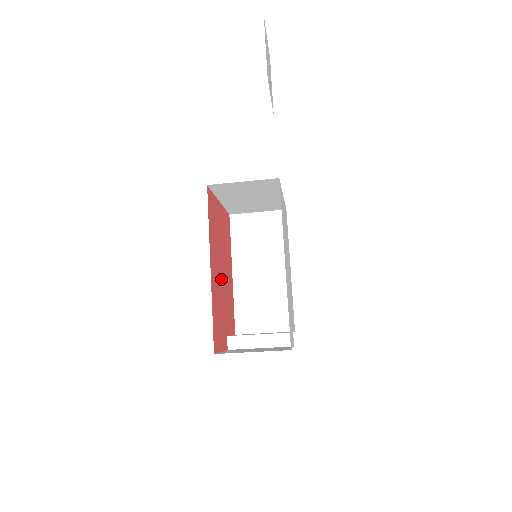
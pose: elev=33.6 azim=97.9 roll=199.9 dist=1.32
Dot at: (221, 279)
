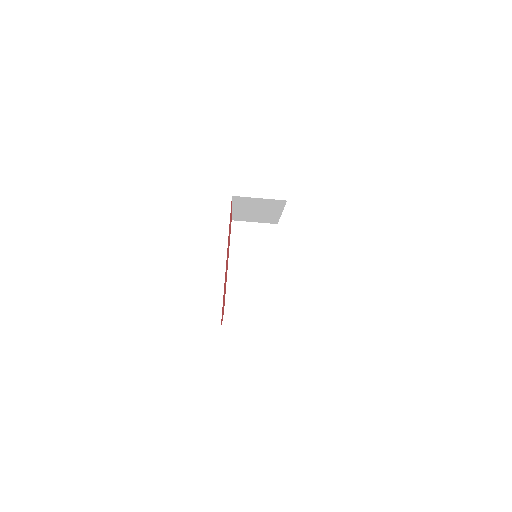
Dot at: (226, 270)
